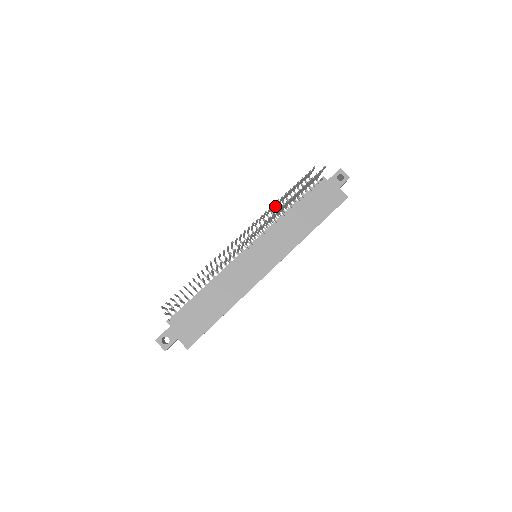
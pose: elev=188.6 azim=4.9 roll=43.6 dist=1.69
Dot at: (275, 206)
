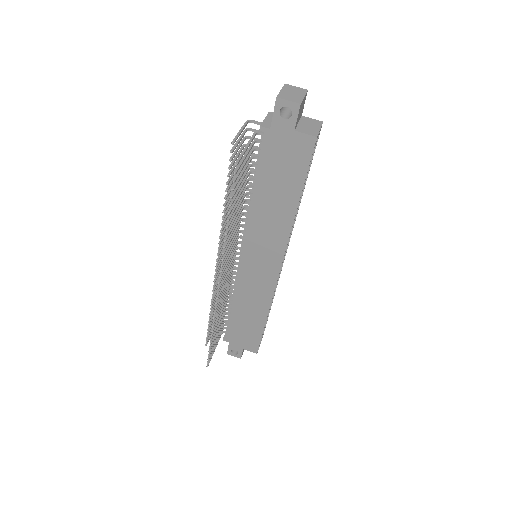
Dot at: occluded
